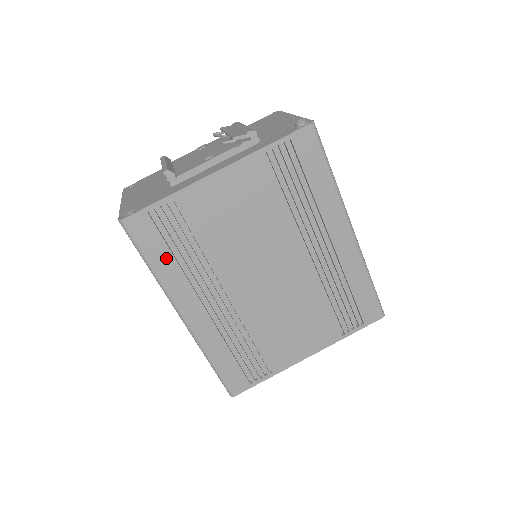
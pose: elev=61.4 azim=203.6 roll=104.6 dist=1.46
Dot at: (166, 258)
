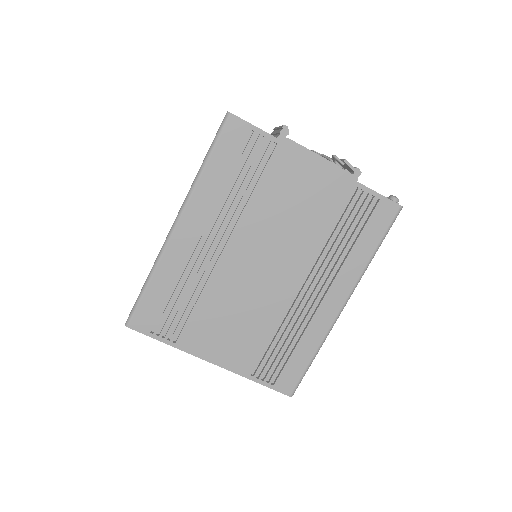
Dot at: (222, 171)
